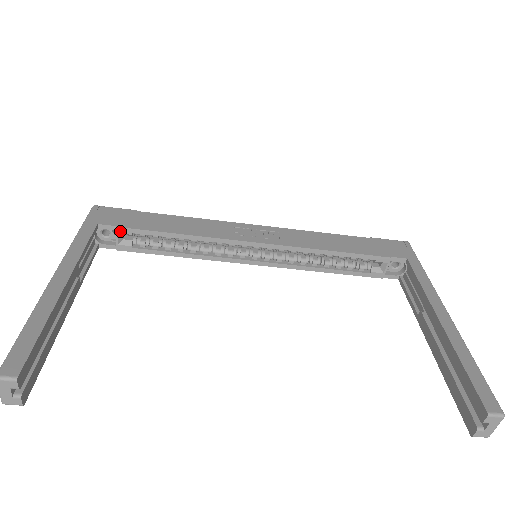
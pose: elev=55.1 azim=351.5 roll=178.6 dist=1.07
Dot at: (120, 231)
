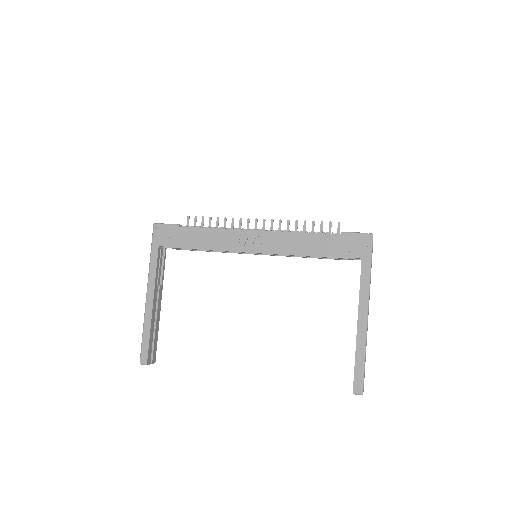
Dot at: (172, 248)
